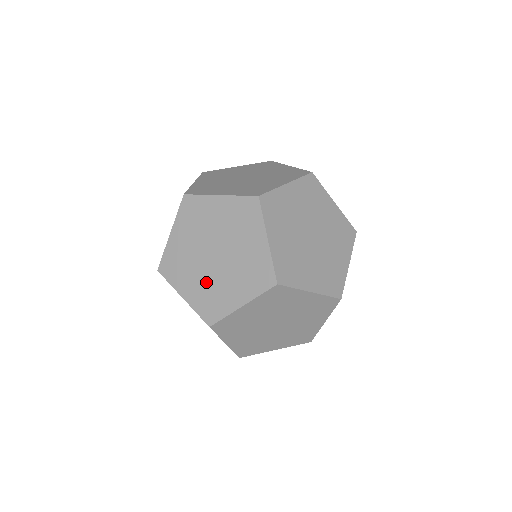
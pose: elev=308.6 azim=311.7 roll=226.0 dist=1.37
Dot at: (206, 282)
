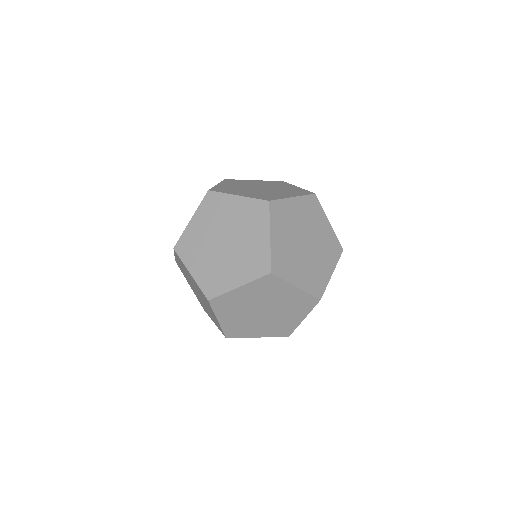
Dot at: (257, 192)
